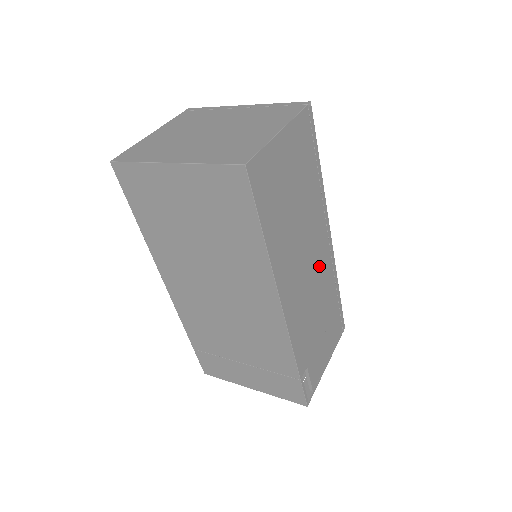
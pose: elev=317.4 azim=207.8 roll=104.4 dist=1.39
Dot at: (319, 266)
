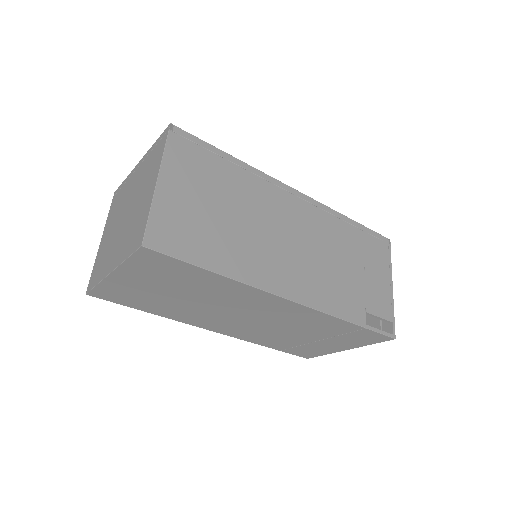
Dot at: (306, 228)
